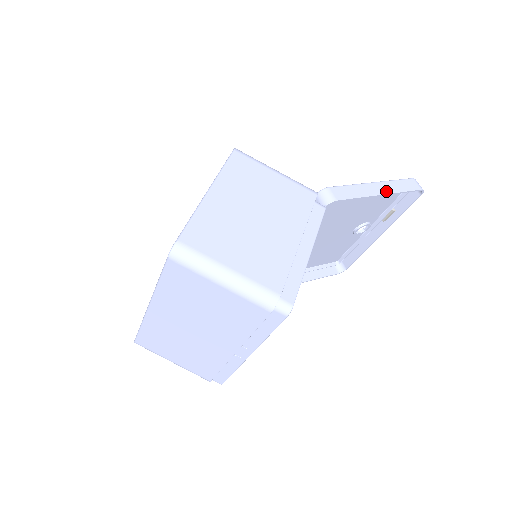
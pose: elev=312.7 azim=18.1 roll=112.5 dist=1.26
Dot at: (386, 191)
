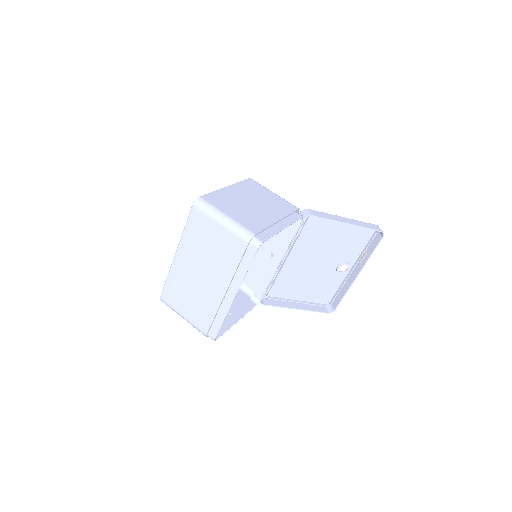
Dot at: (351, 223)
